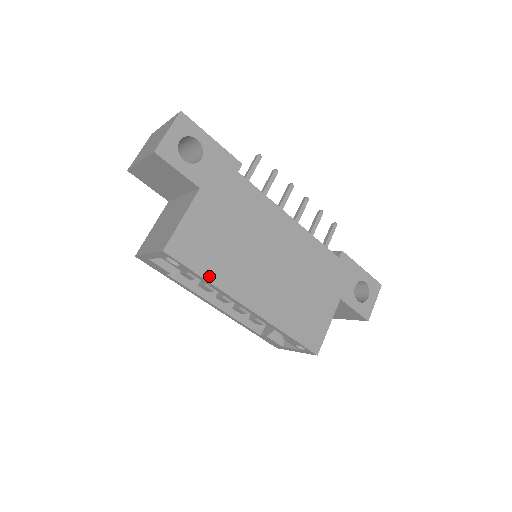
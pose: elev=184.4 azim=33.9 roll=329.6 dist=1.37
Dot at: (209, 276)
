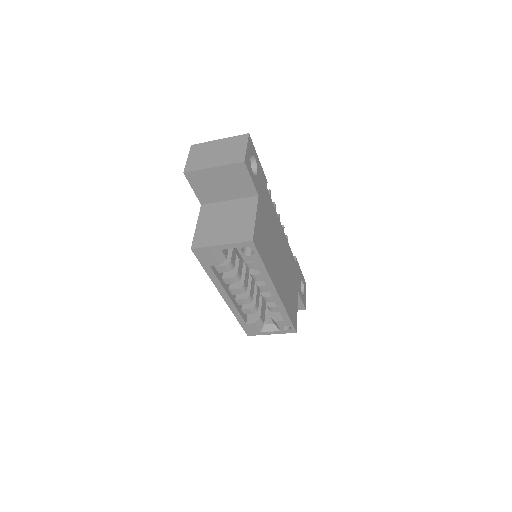
Dot at: (266, 265)
